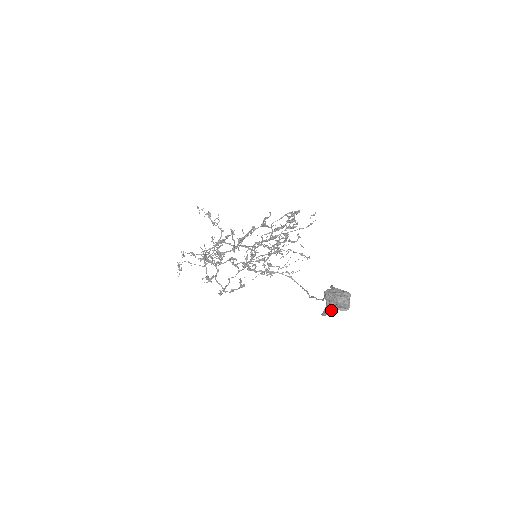
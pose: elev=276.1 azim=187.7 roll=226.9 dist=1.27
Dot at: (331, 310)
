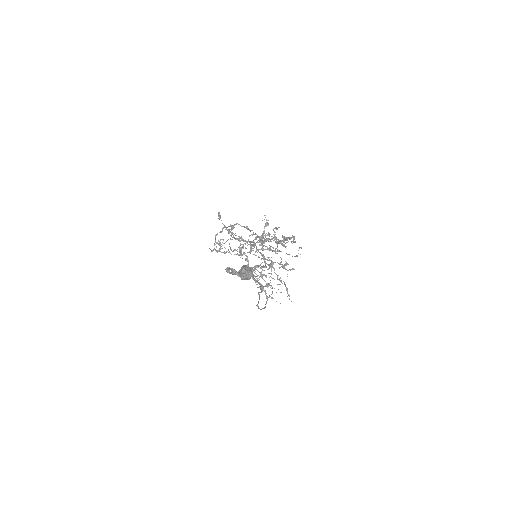
Dot at: (232, 270)
